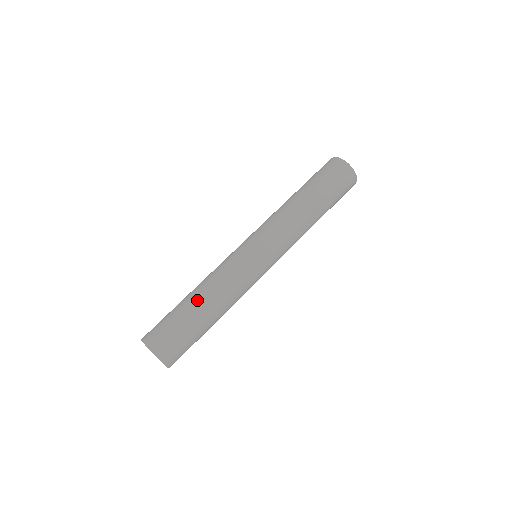
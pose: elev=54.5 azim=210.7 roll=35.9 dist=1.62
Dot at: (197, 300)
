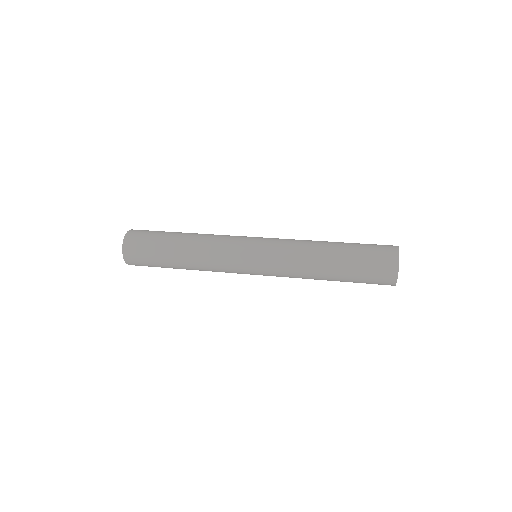
Dot at: (183, 235)
